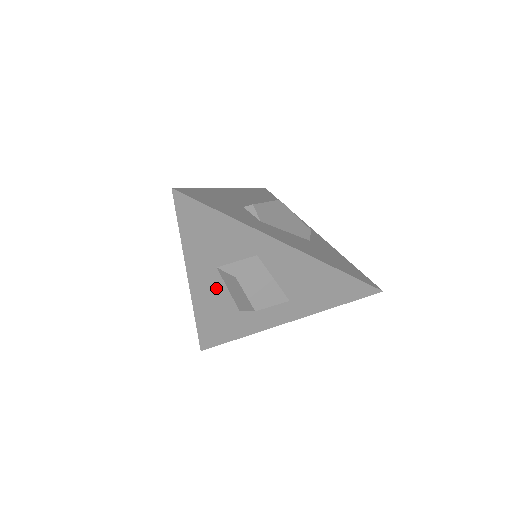
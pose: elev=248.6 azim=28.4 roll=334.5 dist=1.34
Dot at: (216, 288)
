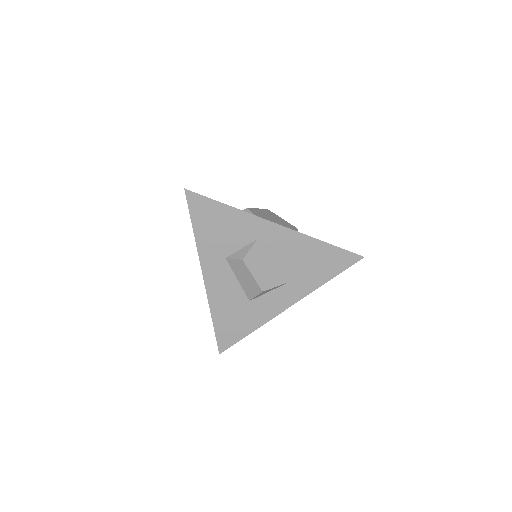
Dot at: (227, 280)
